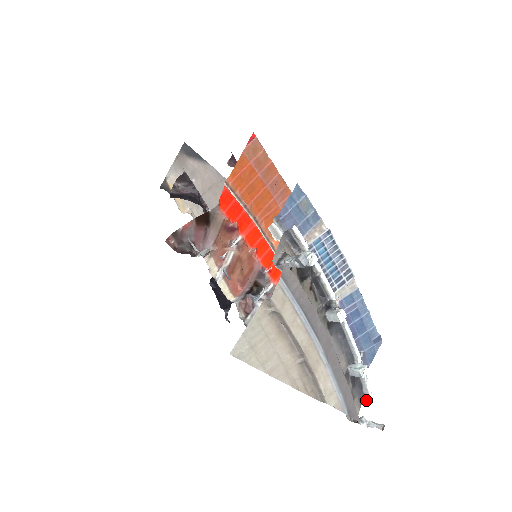
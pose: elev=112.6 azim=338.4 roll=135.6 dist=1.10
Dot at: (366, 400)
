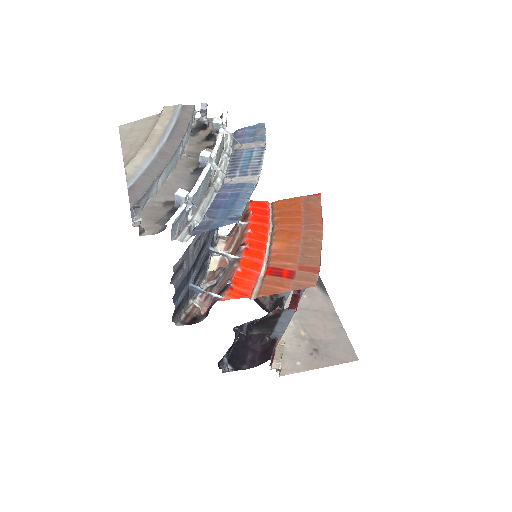
Dot at: (164, 229)
